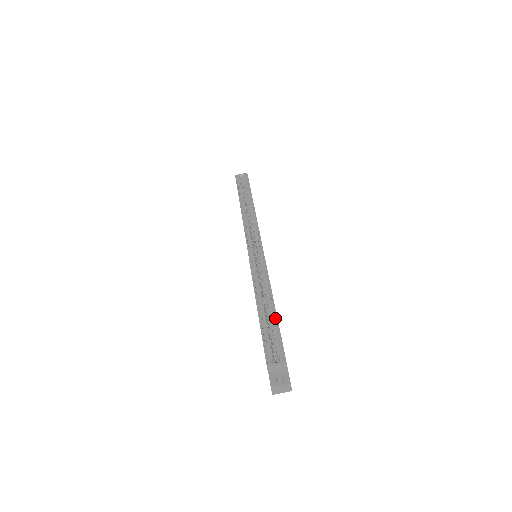
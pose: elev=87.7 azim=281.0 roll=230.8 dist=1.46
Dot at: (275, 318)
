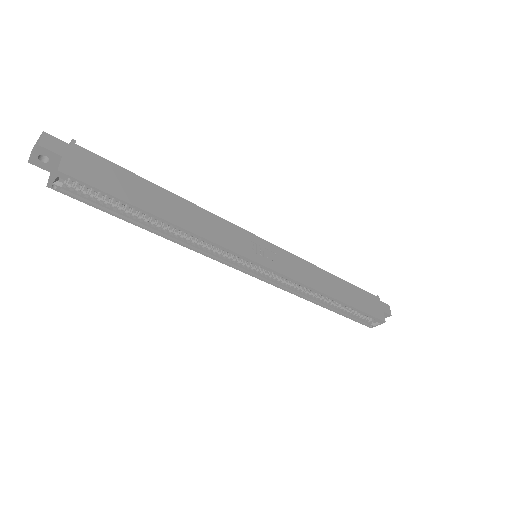
Dot at: (350, 306)
